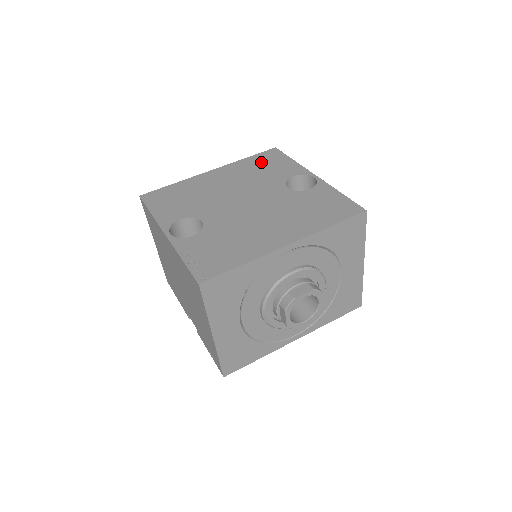
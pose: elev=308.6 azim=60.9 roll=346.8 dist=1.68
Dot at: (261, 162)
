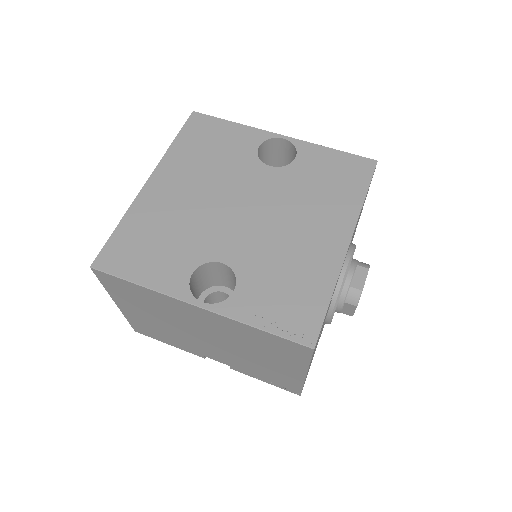
Dot at: (199, 141)
